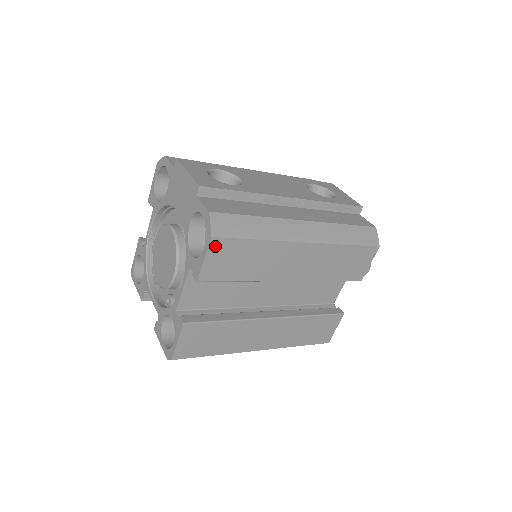
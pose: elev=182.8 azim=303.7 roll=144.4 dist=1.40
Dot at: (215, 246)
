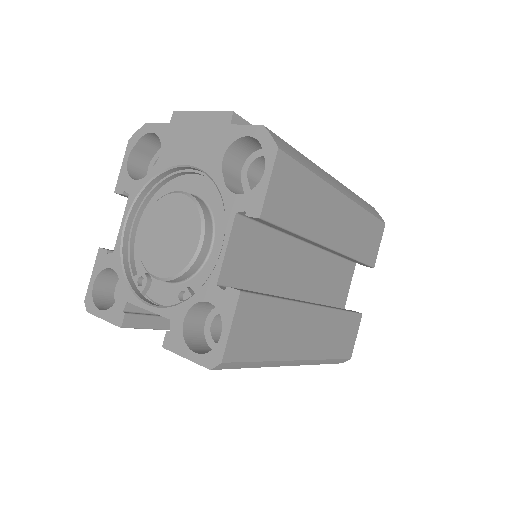
Dot at: (279, 164)
